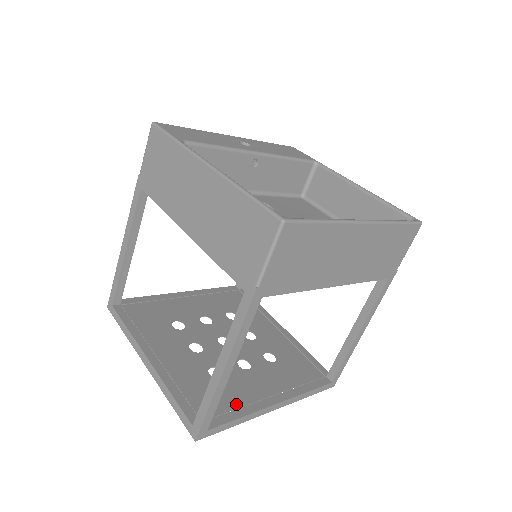
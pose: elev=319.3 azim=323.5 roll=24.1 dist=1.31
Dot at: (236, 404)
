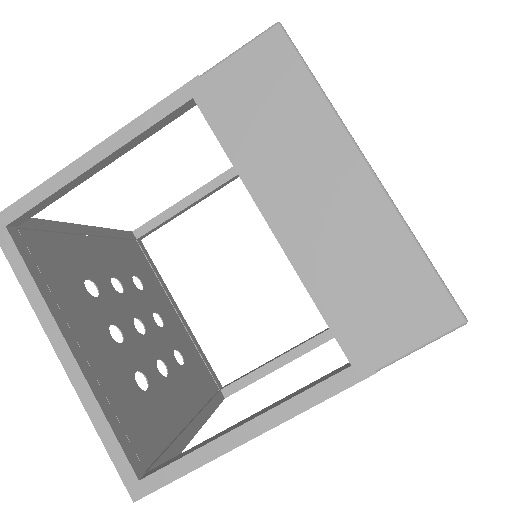
Dot at: (53, 286)
